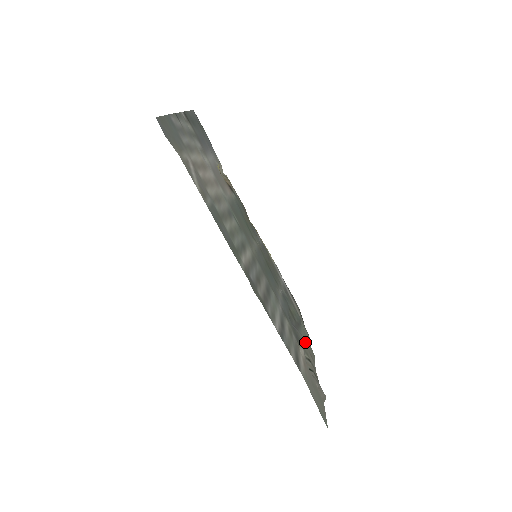
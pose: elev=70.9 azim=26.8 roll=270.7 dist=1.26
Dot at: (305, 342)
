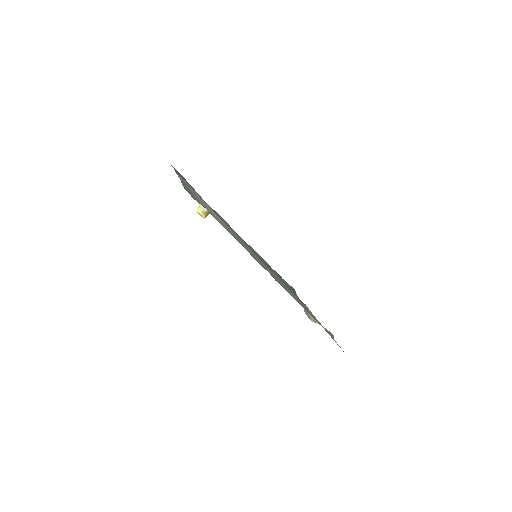
Dot at: occluded
